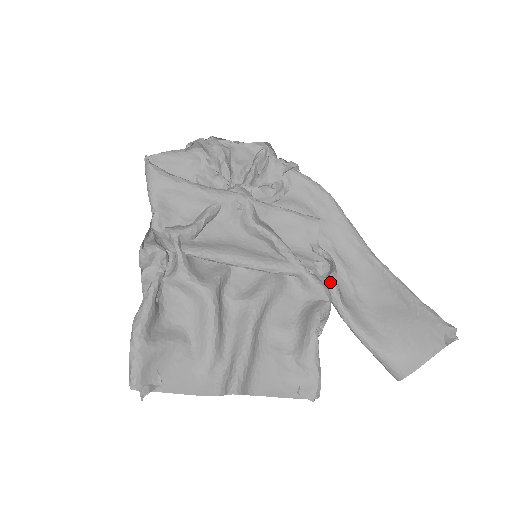
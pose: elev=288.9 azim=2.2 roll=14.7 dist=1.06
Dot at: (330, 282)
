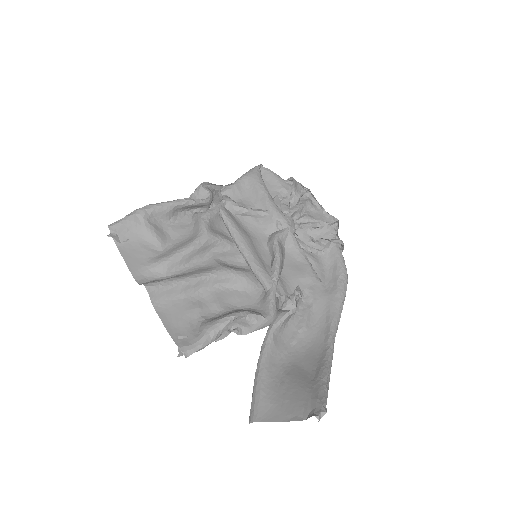
Dot at: (281, 313)
